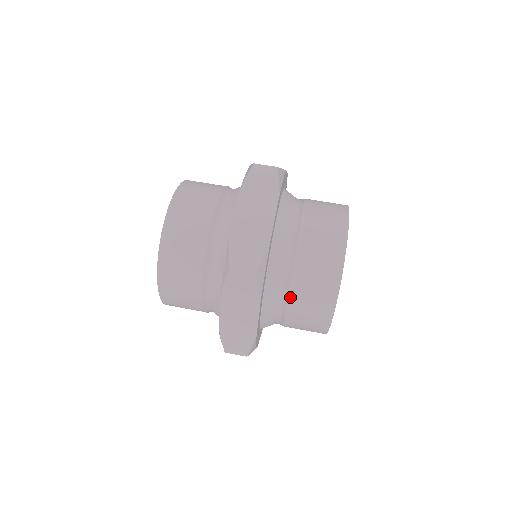
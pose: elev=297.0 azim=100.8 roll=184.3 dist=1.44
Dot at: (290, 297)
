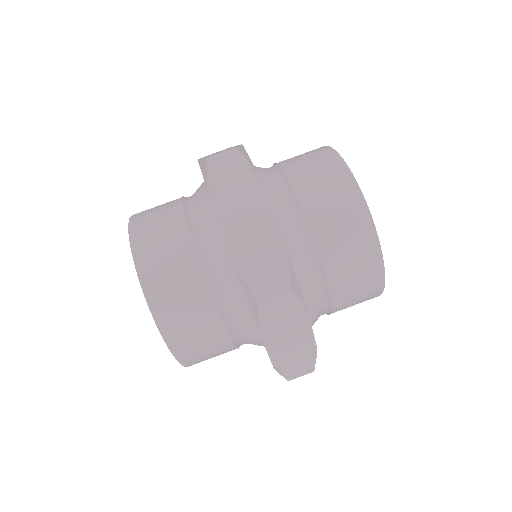
Dot at: (330, 285)
